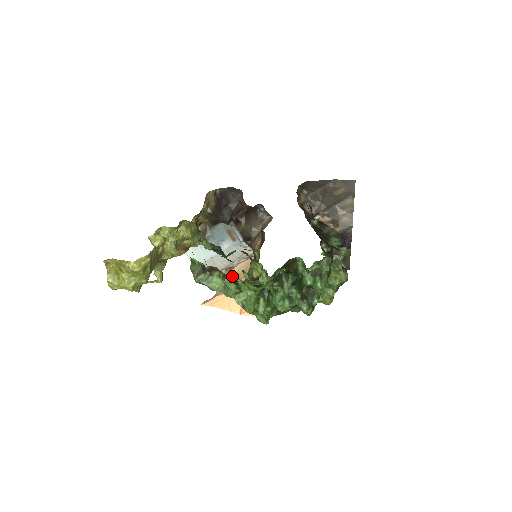
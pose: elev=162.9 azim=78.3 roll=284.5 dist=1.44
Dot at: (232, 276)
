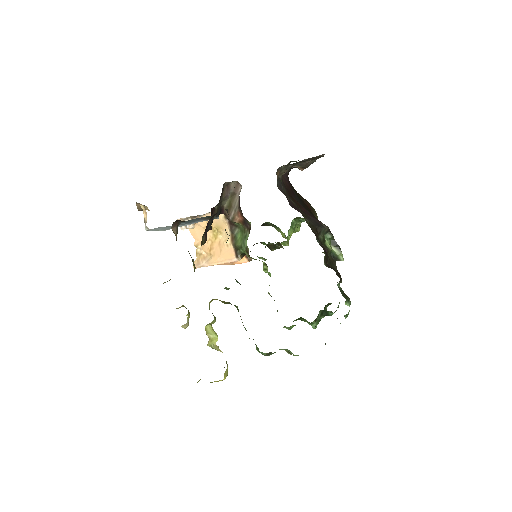
Dot at: (204, 228)
